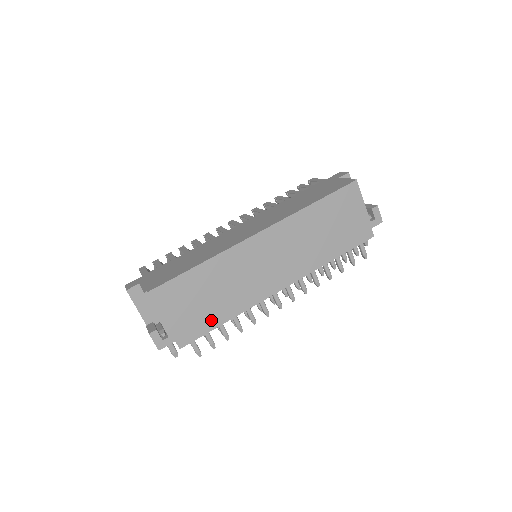
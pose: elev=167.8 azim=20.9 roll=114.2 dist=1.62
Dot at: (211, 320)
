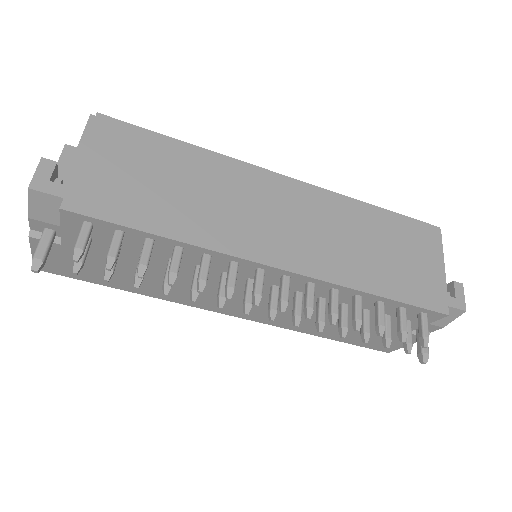
Dot at: (143, 214)
